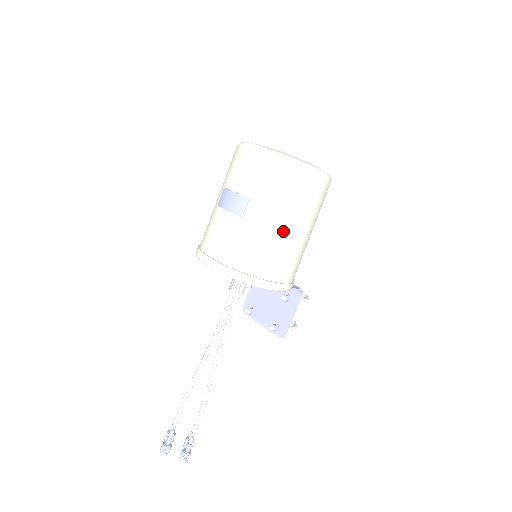
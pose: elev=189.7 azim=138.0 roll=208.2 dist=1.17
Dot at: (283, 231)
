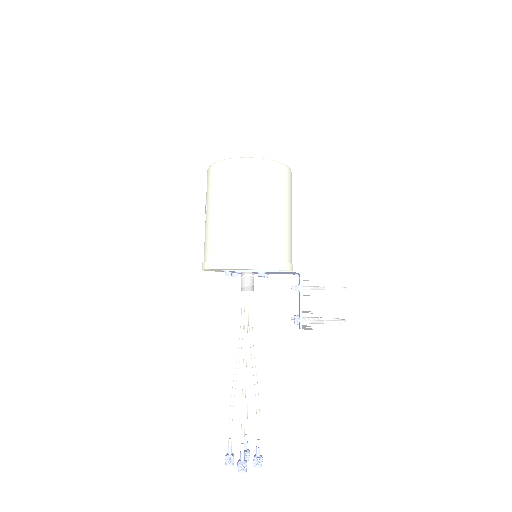
Dot at: (227, 216)
